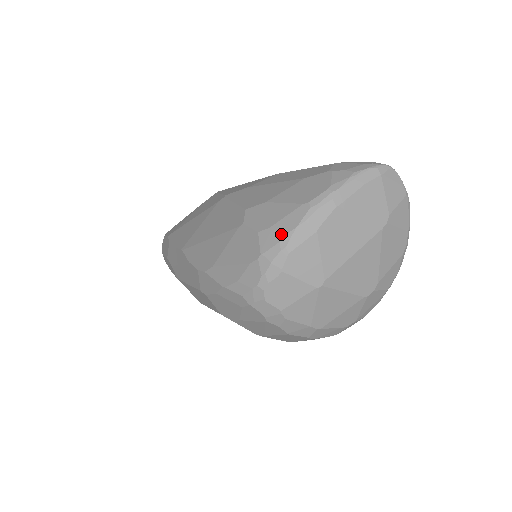
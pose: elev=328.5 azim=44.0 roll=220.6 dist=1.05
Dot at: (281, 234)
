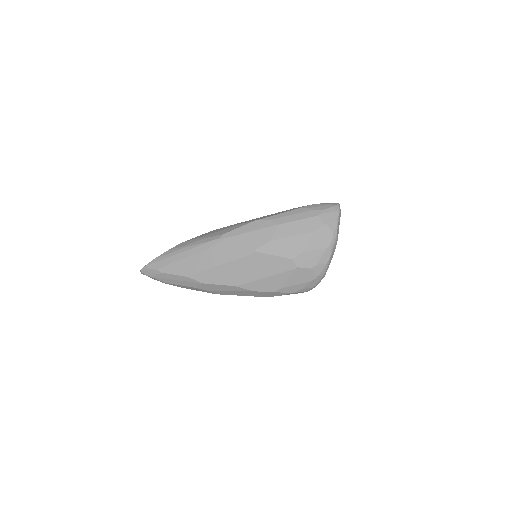
Dot at: (324, 265)
